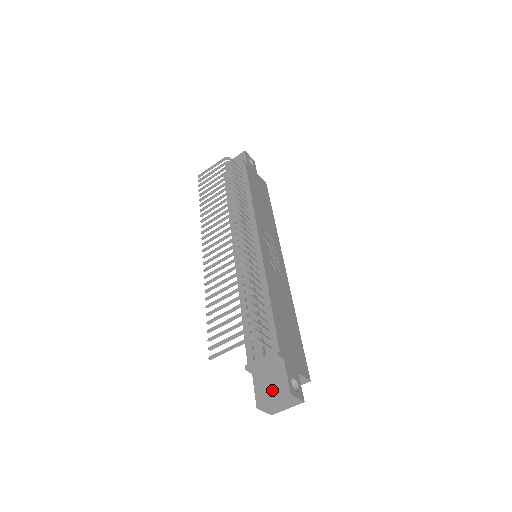
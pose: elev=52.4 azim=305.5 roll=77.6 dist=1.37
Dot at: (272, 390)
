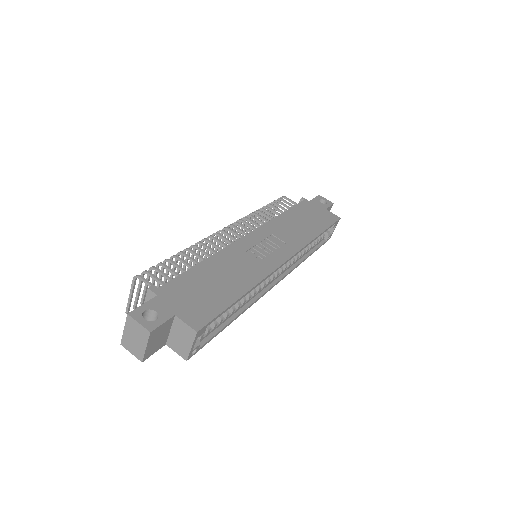
Dot at: occluded
